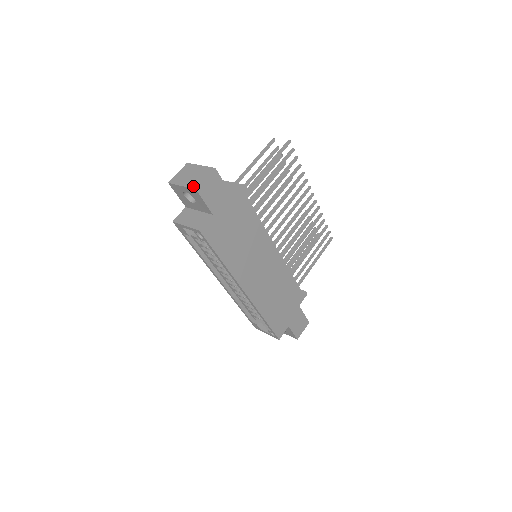
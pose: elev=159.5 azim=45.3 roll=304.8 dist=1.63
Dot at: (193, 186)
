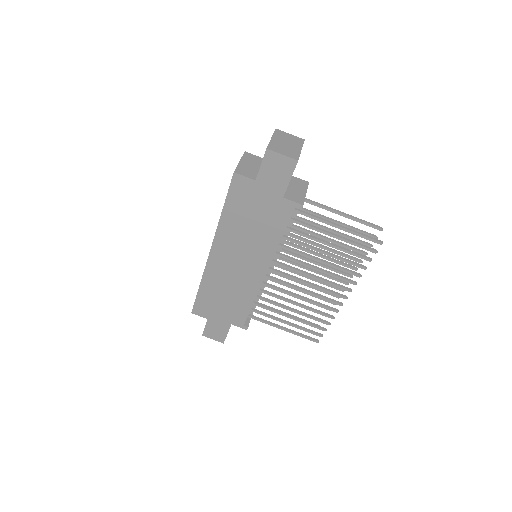
Dot at: (271, 146)
